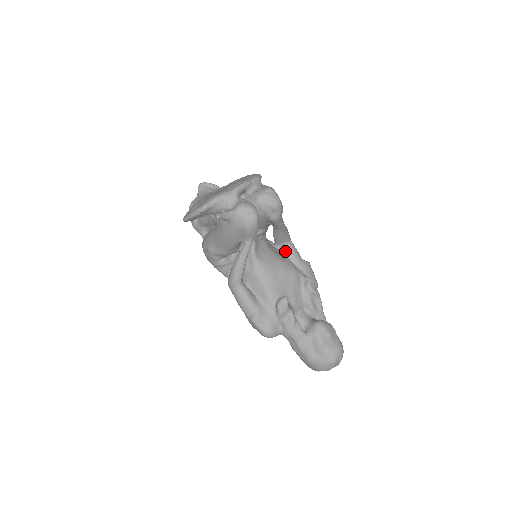
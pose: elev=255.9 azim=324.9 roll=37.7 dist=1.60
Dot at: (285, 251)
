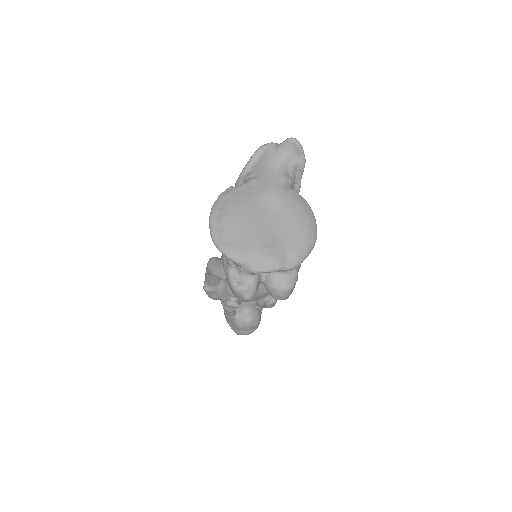
Dot at: occluded
